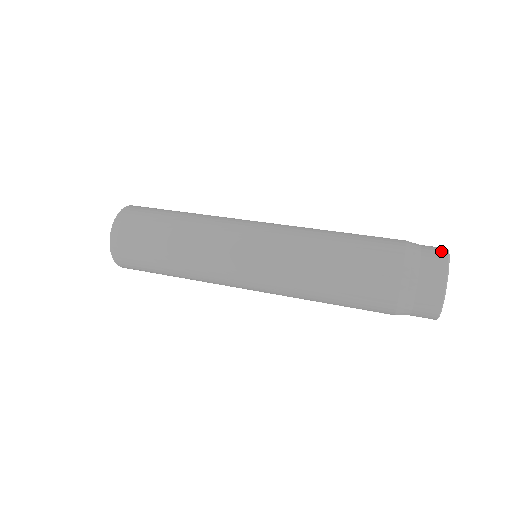
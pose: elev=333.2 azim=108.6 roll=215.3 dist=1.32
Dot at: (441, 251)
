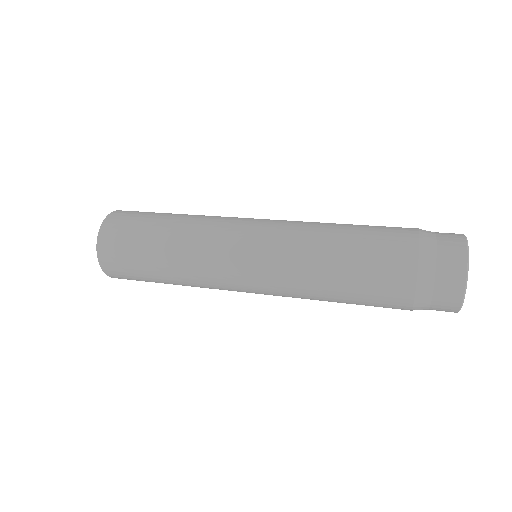
Dot at: occluded
